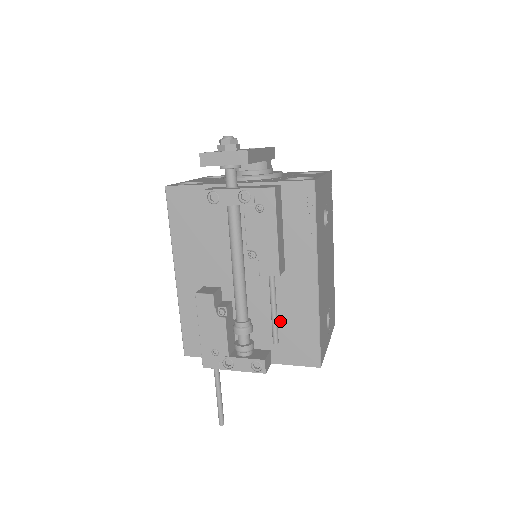
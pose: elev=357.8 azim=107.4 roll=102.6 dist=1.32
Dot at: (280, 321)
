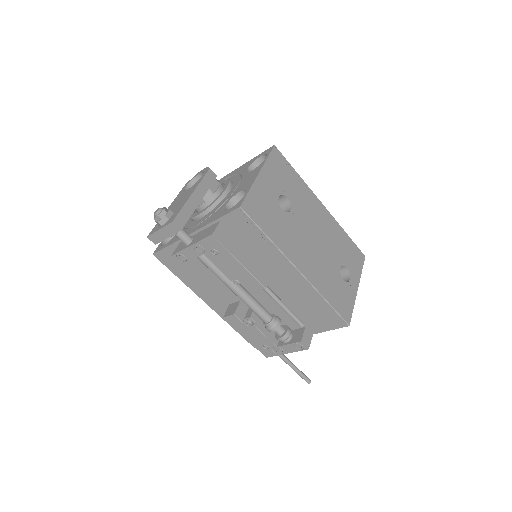
Dot at: (296, 307)
